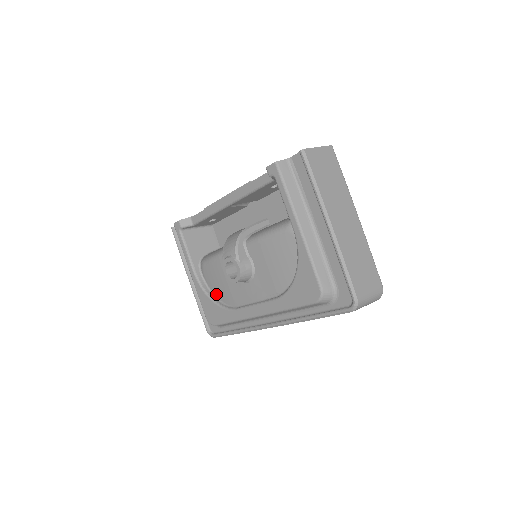
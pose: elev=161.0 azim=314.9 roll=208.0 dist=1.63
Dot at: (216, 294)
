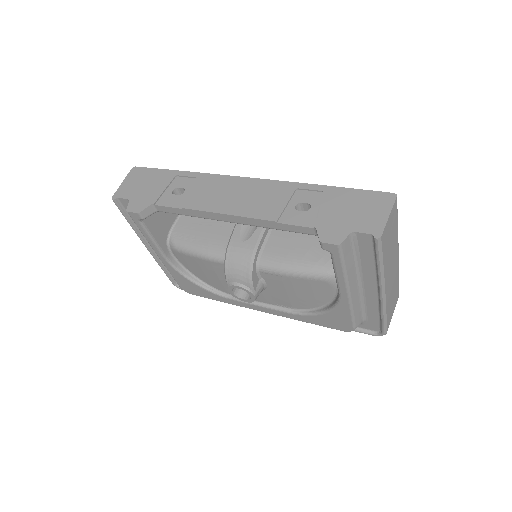
Dot at: (196, 275)
